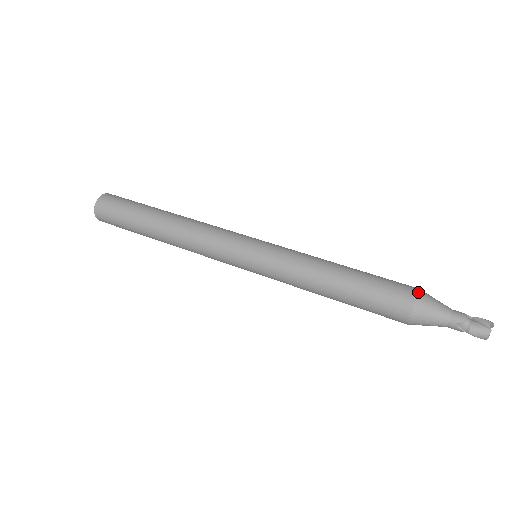
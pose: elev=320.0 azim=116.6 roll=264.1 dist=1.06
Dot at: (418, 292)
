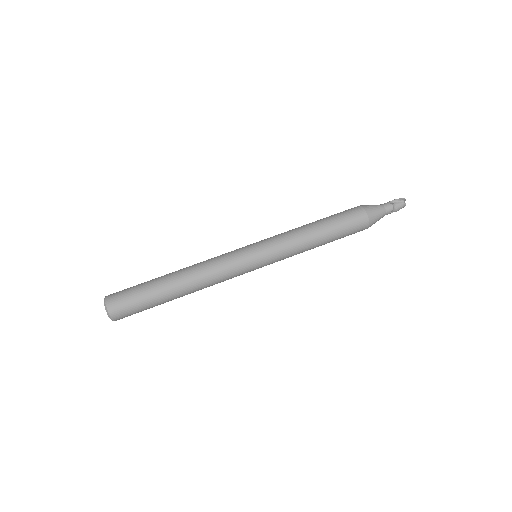
Dot at: (366, 212)
